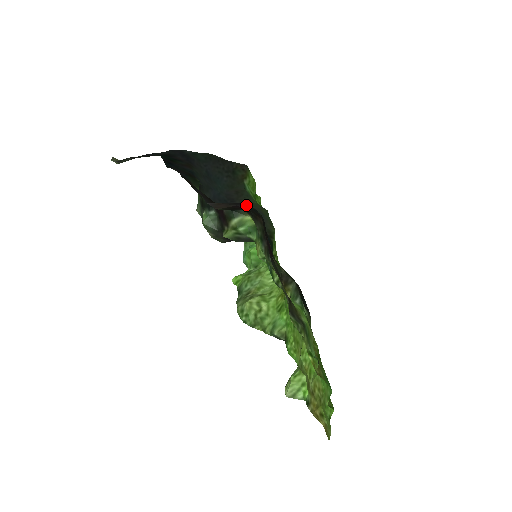
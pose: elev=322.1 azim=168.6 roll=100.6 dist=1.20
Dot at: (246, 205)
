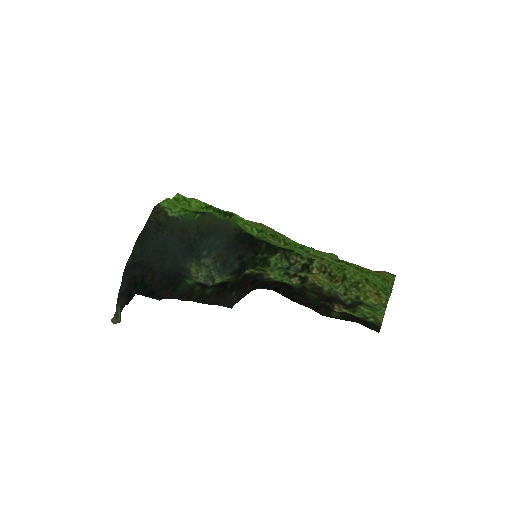
Dot at: (253, 289)
